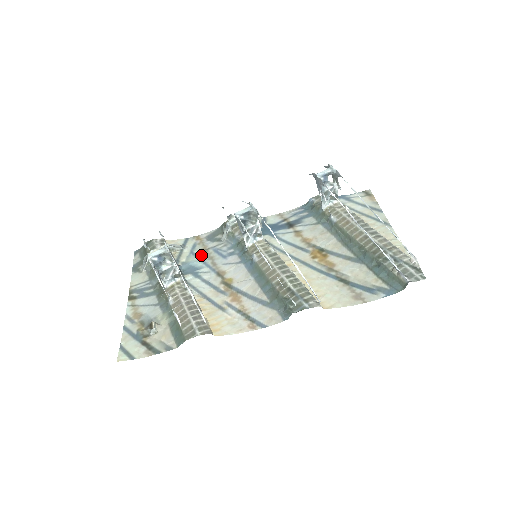
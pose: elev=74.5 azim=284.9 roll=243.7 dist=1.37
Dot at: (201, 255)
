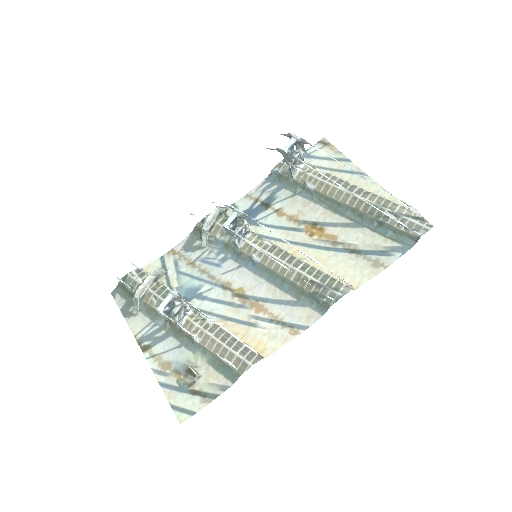
Dot at: (191, 272)
